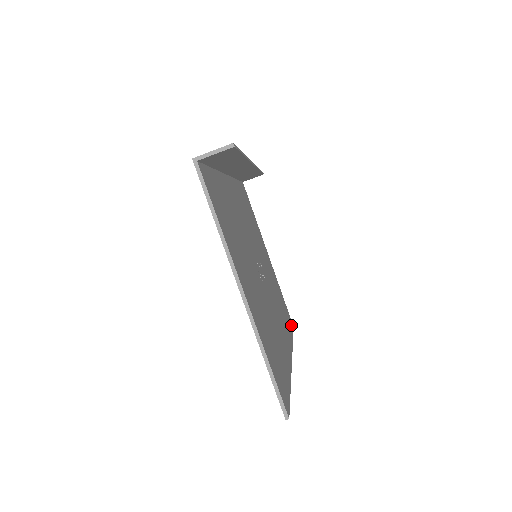
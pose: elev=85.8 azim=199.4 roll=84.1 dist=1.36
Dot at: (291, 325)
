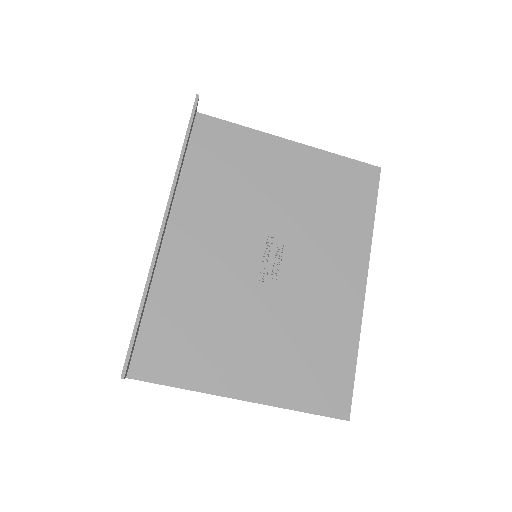
Dot at: (371, 183)
